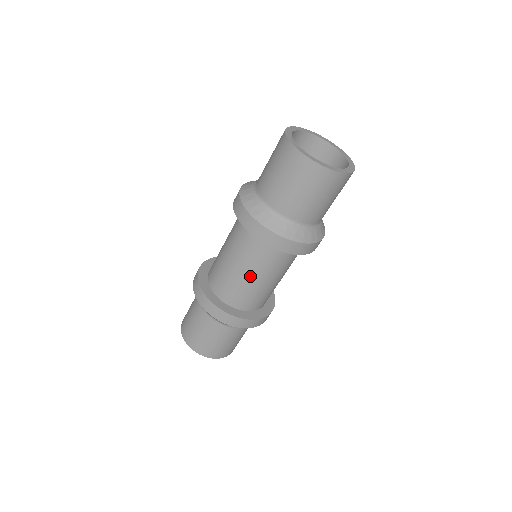
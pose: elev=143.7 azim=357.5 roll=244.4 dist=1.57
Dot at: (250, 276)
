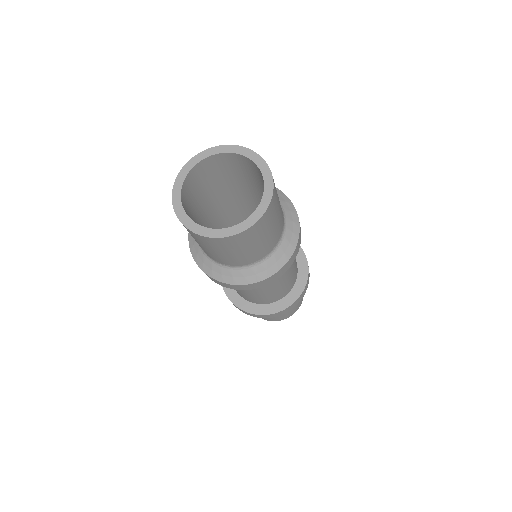
Dot at: (284, 279)
